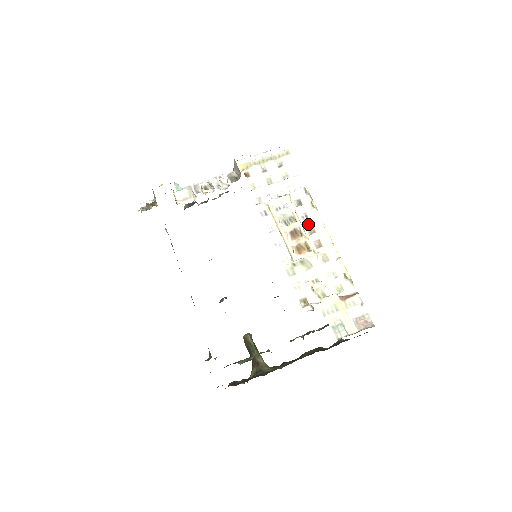
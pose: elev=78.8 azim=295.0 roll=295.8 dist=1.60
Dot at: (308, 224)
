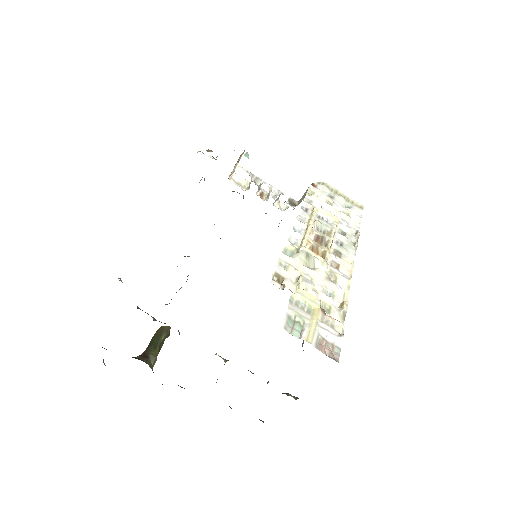
Dot at: (338, 248)
